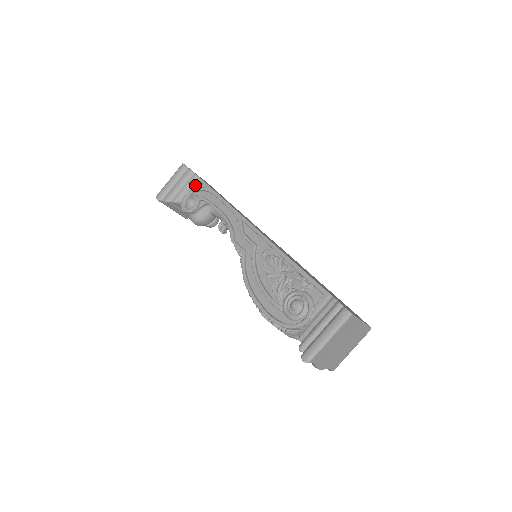
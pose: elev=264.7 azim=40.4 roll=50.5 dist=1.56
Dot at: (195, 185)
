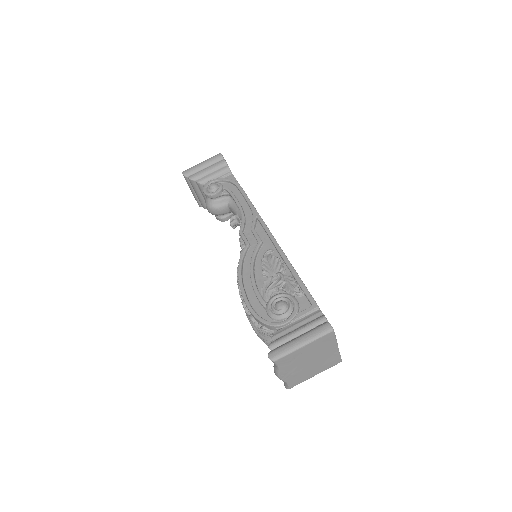
Dot at: (224, 175)
